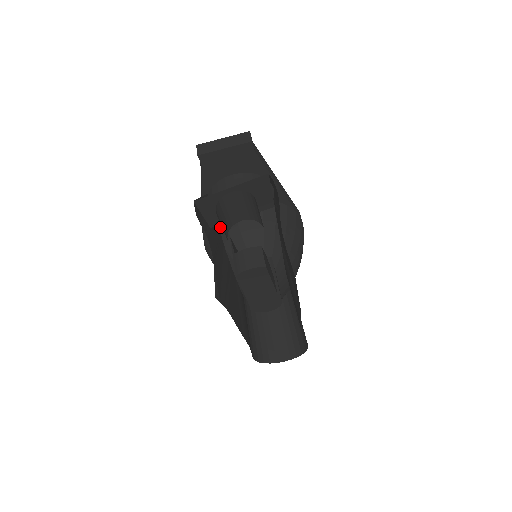
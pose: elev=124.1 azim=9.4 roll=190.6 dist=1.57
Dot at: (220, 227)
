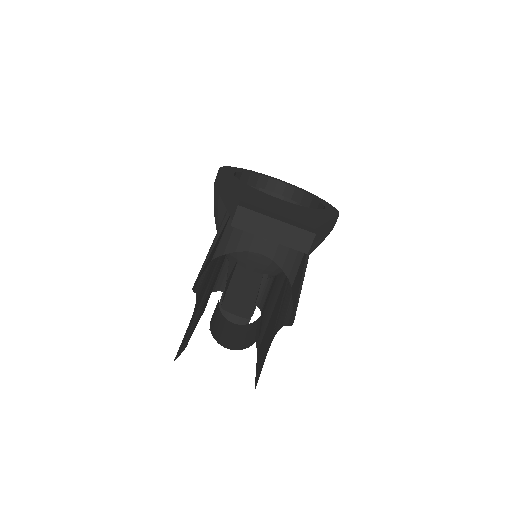
Dot at: occluded
